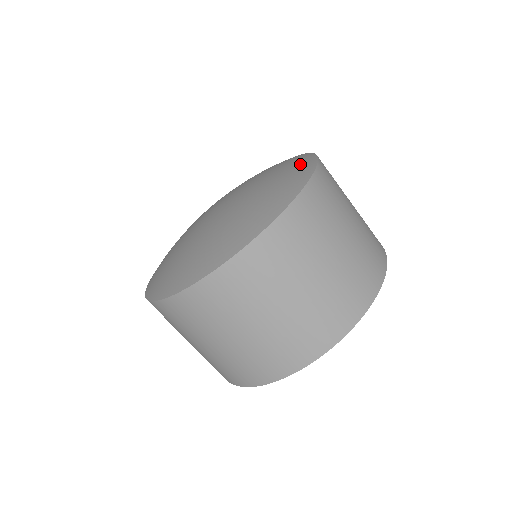
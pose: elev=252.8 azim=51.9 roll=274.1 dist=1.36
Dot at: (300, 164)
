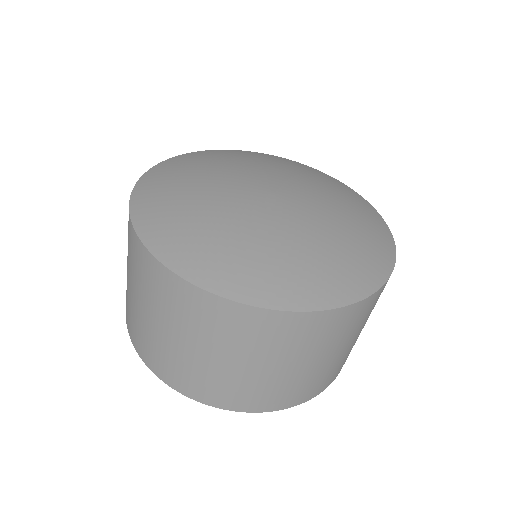
Dot at: (380, 242)
